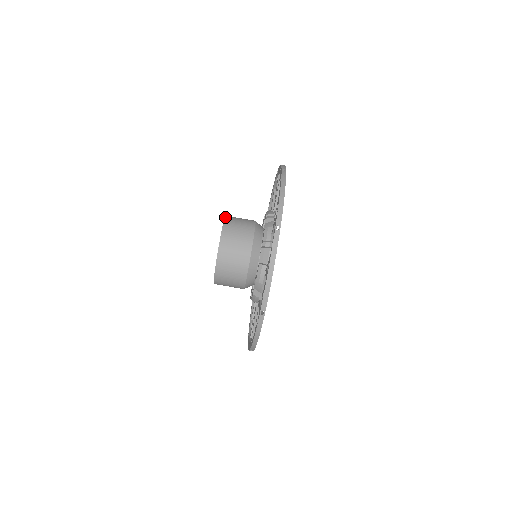
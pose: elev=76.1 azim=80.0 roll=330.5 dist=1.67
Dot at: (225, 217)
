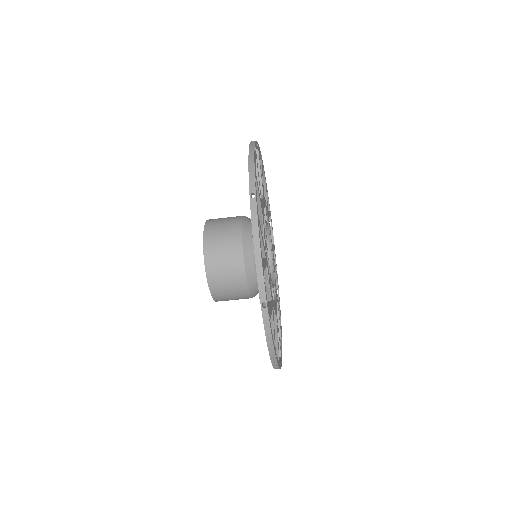
Dot at: (203, 238)
